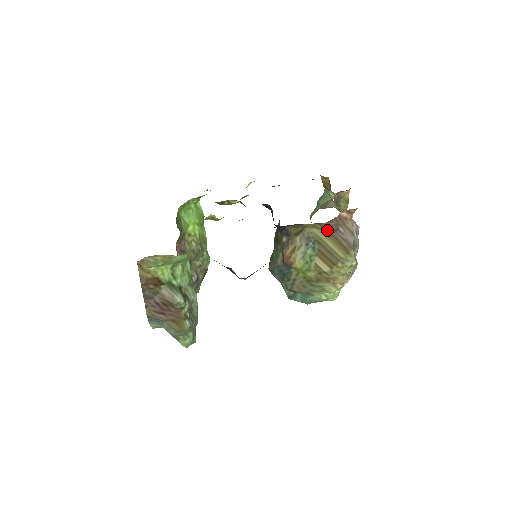
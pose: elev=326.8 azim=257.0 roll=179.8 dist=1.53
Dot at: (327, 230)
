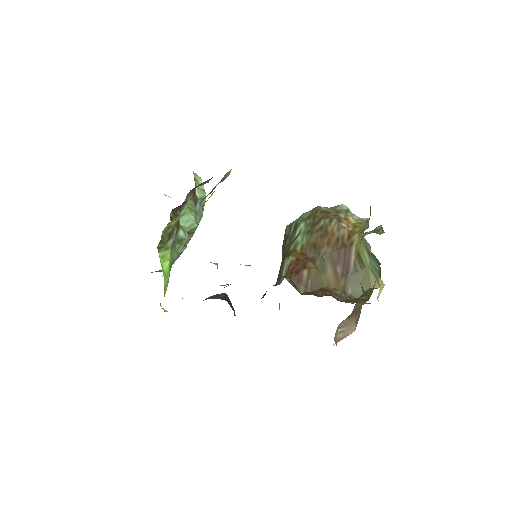
Dot at: occluded
